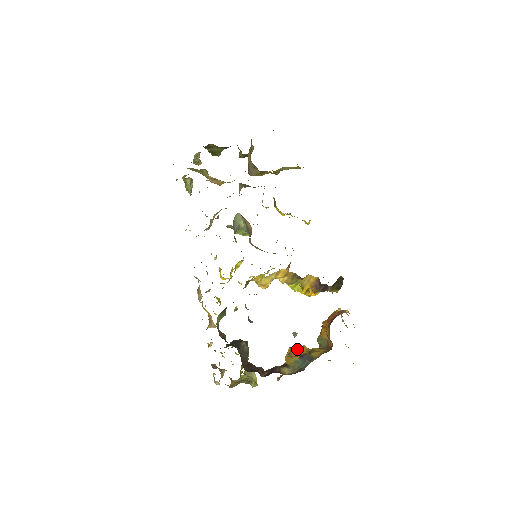
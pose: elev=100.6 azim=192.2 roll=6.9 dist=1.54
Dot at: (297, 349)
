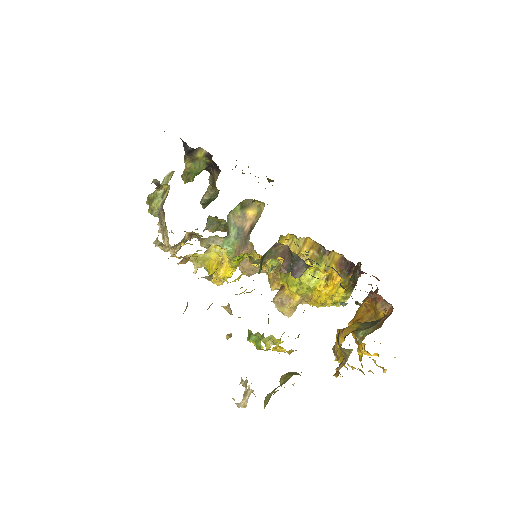
Dot at: occluded
